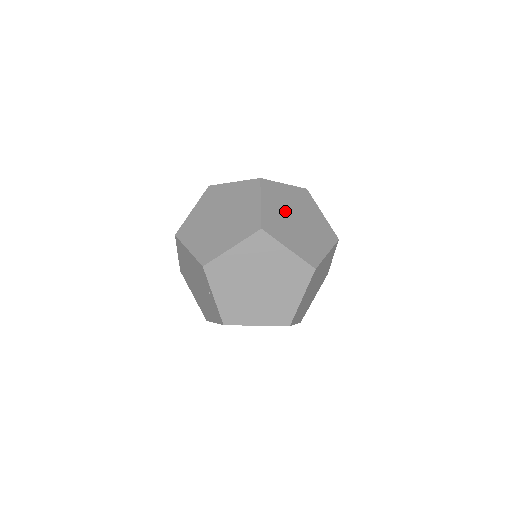
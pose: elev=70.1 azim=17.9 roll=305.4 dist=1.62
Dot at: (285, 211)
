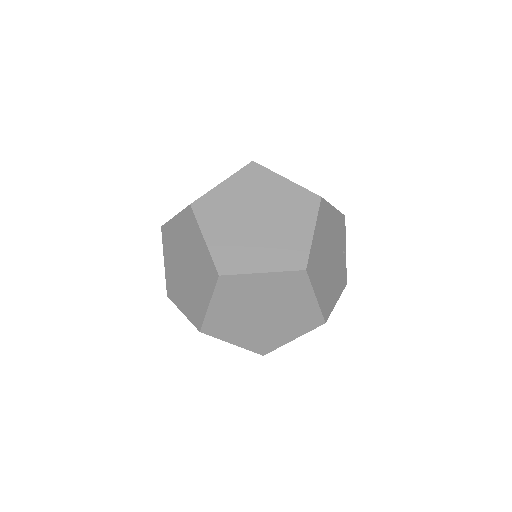
Dot at: (249, 203)
